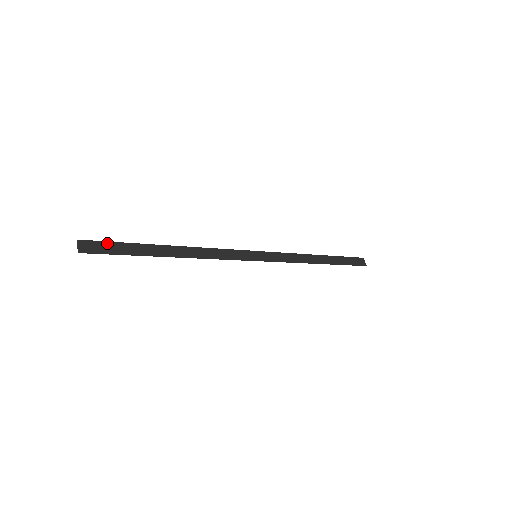
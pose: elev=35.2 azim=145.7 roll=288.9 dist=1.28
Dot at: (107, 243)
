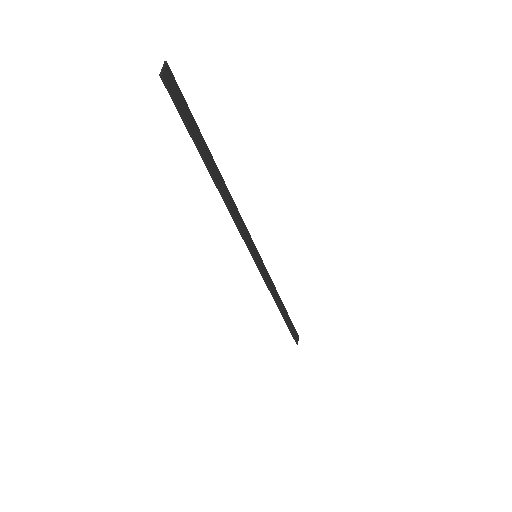
Dot at: (184, 100)
